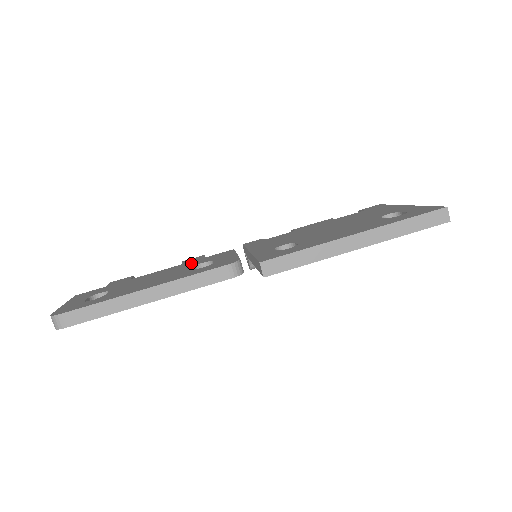
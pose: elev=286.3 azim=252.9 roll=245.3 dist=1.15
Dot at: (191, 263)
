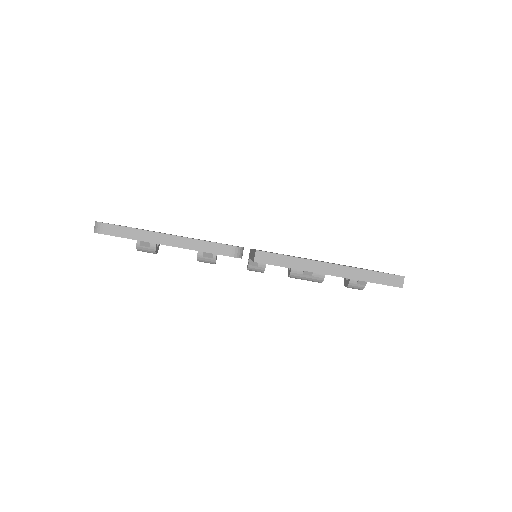
Dot at: occluded
